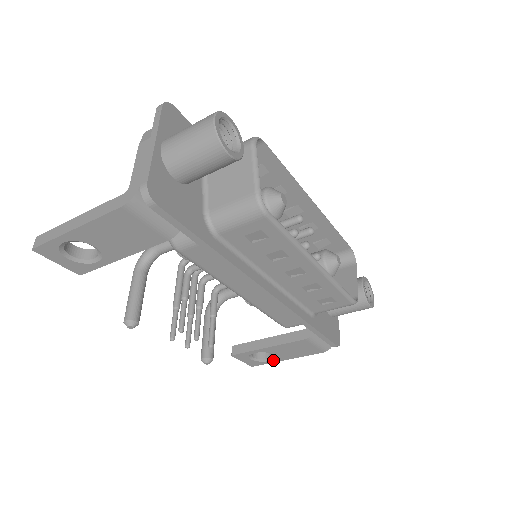
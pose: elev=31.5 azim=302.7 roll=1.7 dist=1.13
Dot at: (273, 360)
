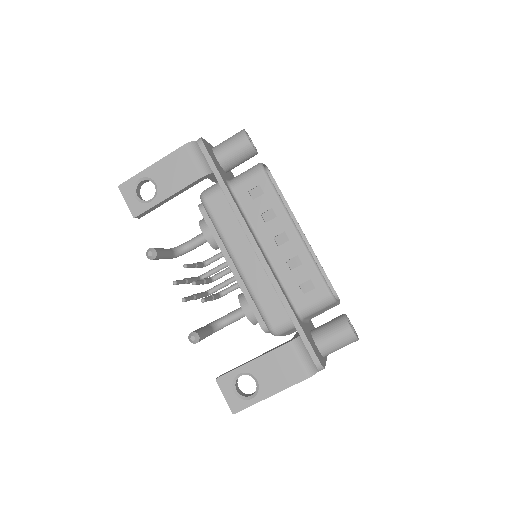
Dot at: (256, 397)
